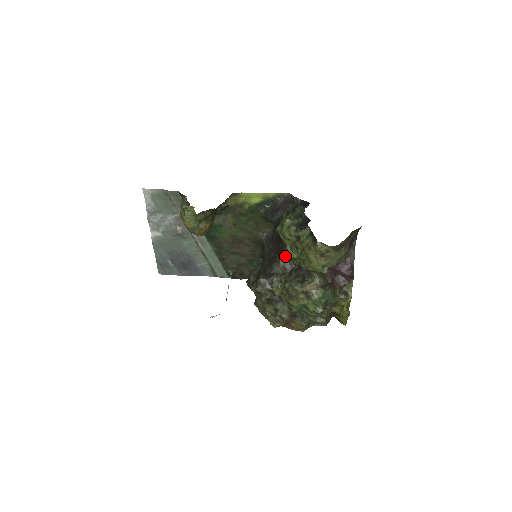
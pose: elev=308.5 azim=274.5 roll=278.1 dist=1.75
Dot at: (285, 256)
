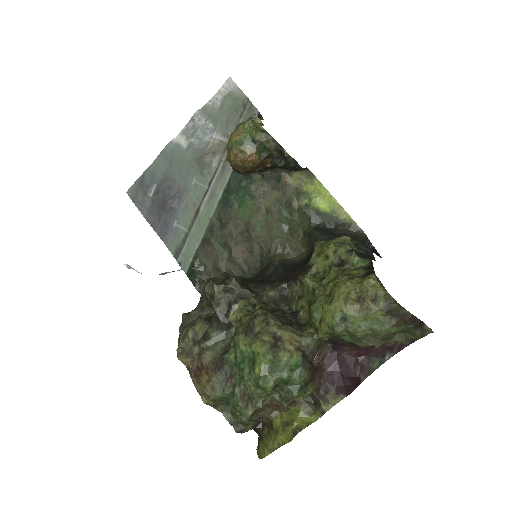
Dot at: (288, 288)
